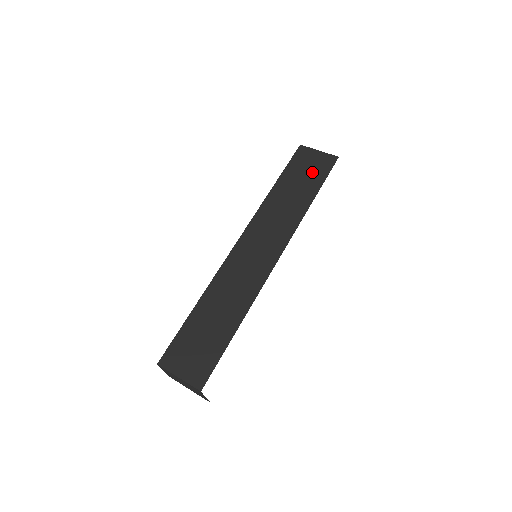
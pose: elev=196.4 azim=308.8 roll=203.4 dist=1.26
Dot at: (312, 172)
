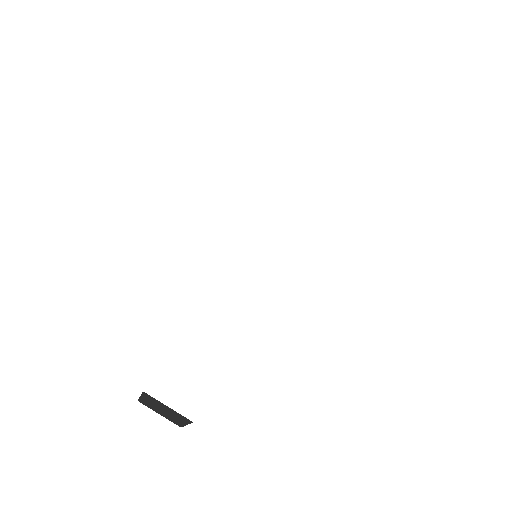
Dot at: occluded
